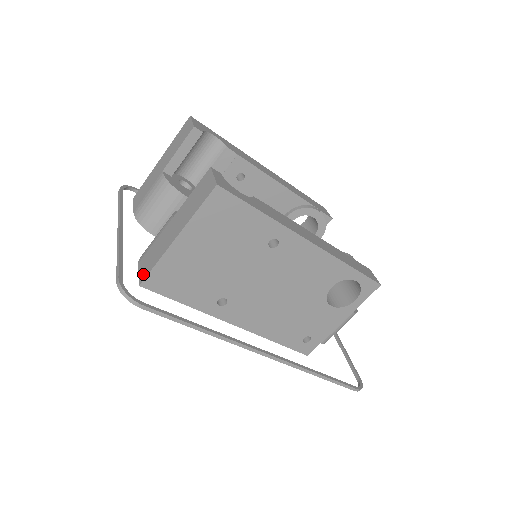
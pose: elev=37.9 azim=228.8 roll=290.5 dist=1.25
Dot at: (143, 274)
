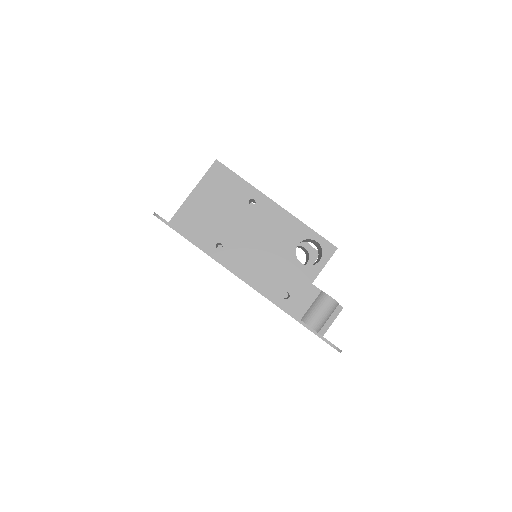
Dot at: occluded
